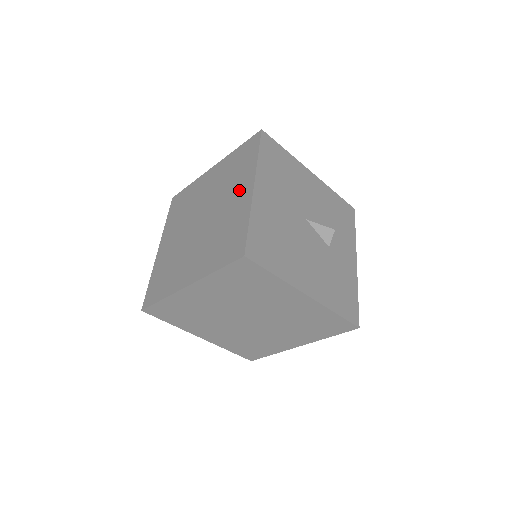
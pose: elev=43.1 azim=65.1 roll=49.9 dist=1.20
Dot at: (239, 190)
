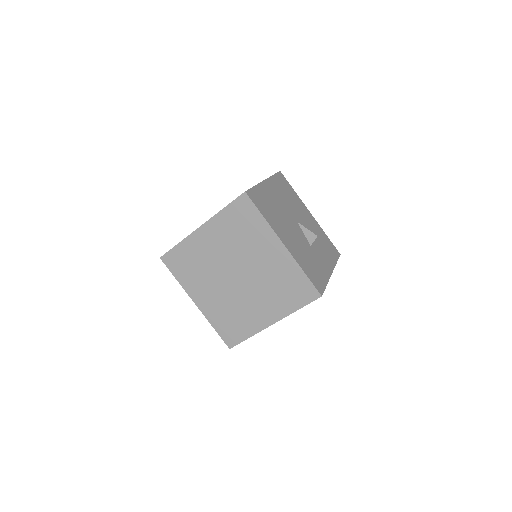
Dot at: occluded
